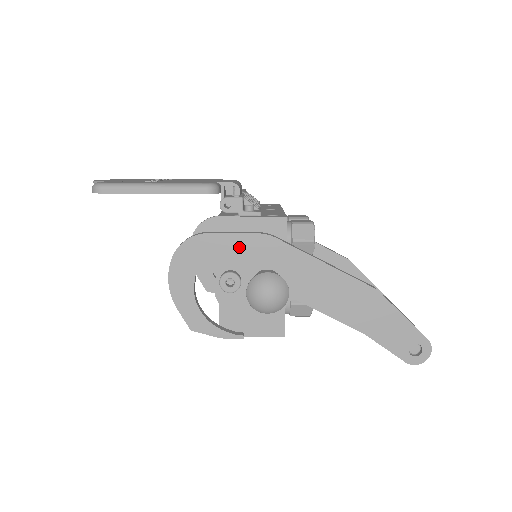
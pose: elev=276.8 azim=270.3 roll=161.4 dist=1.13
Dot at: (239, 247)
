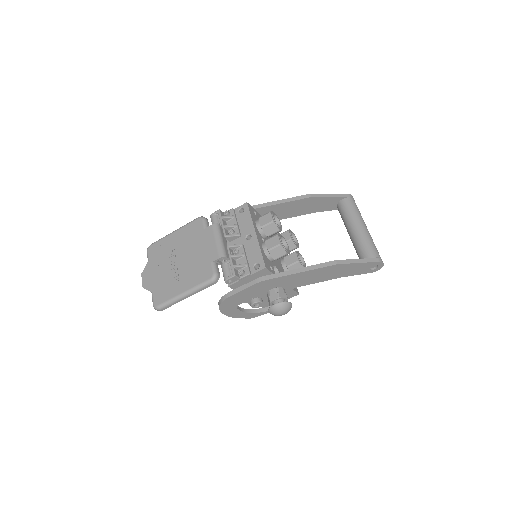
Dot at: (250, 291)
